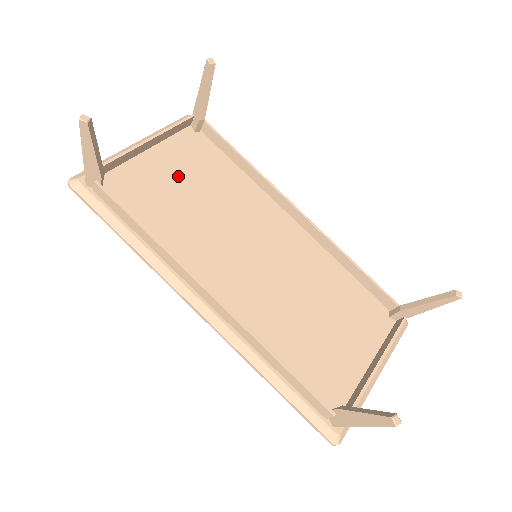
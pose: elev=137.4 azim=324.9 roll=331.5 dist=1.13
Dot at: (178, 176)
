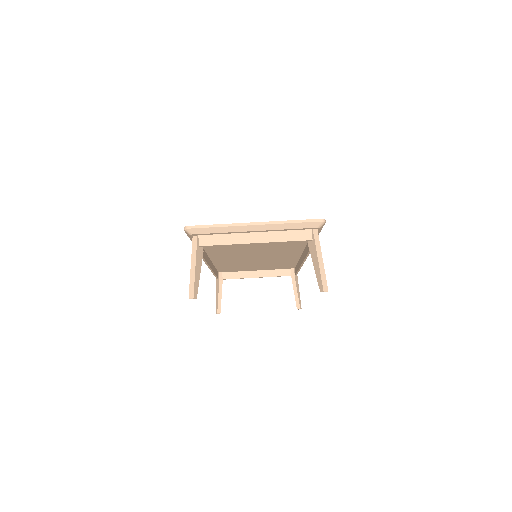
Dot at: occluded
